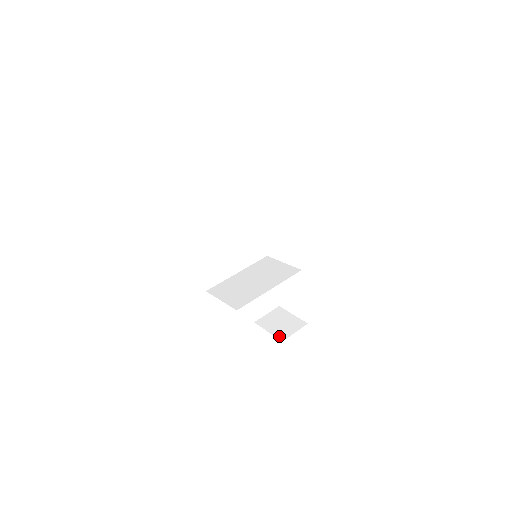
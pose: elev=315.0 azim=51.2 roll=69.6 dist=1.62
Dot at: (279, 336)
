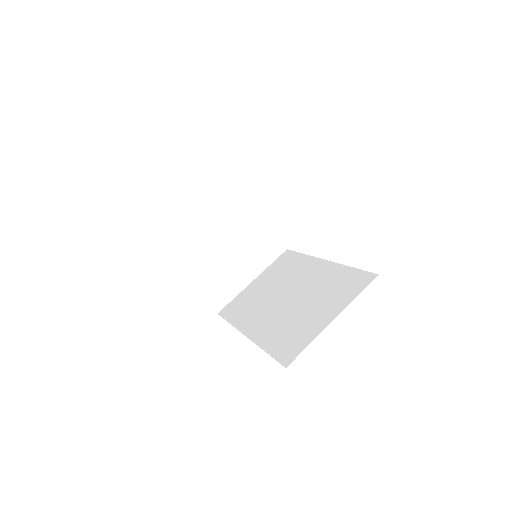
Dot at: occluded
